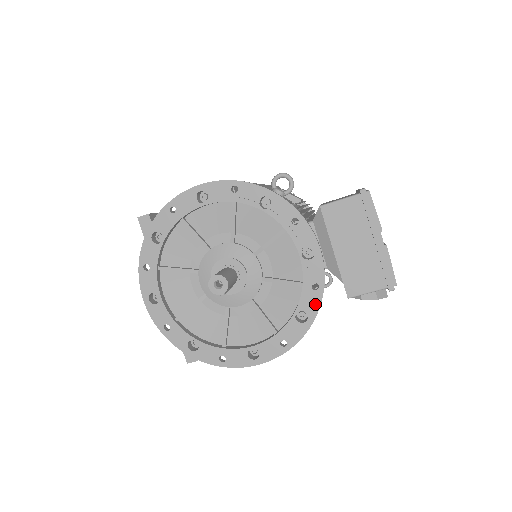
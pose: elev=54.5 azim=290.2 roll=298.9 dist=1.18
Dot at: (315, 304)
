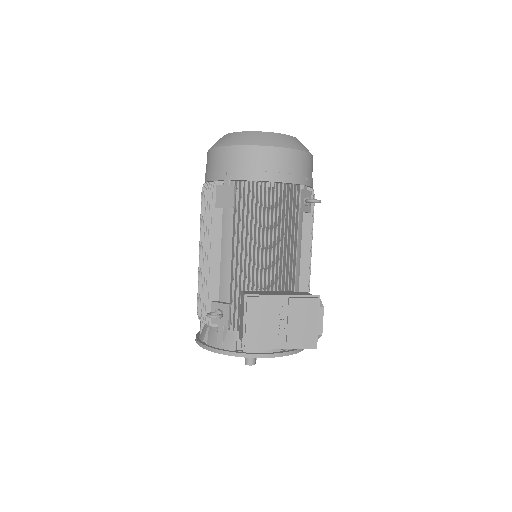
Dot at: (291, 354)
